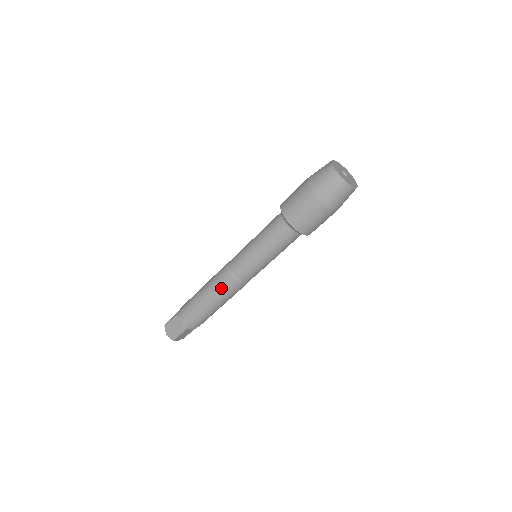
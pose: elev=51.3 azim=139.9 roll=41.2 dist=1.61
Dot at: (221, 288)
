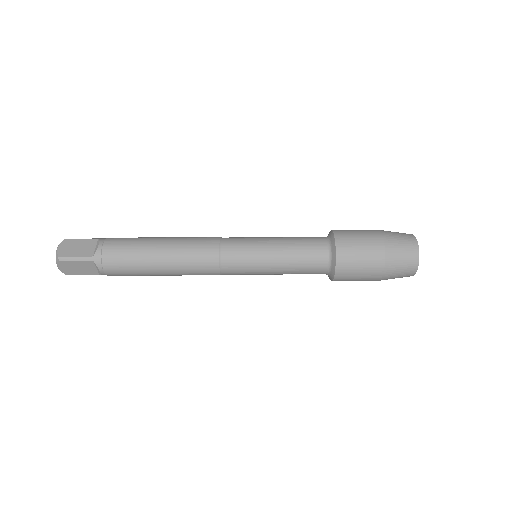
Dot at: (192, 250)
